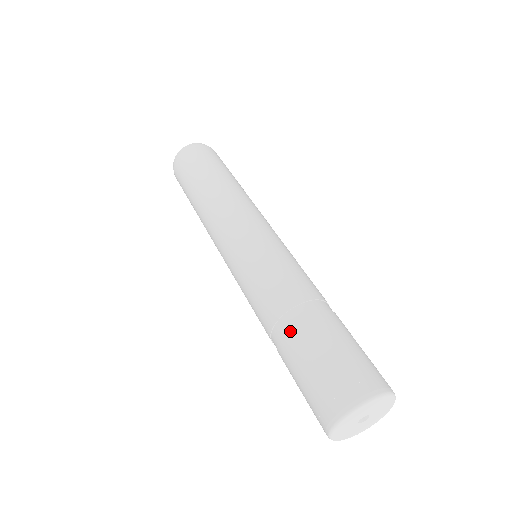
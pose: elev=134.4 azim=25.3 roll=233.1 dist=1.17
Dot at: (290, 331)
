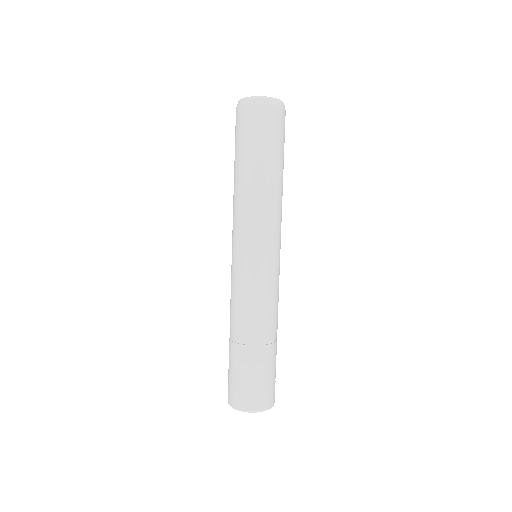
Dot at: (229, 343)
